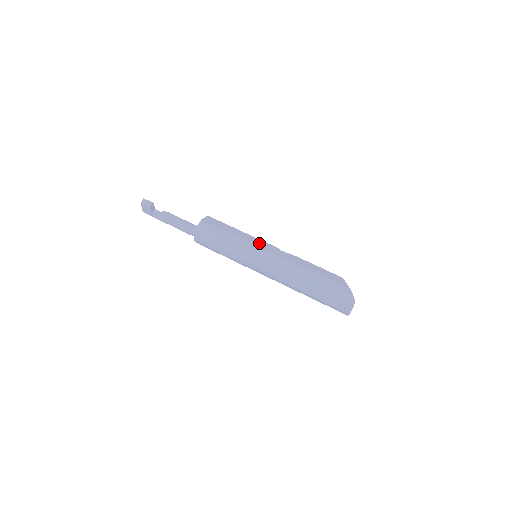
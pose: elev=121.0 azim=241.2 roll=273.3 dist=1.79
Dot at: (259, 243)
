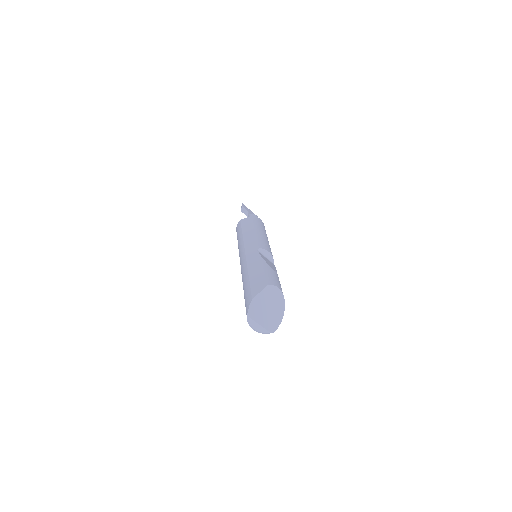
Dot at: (250, 242)
